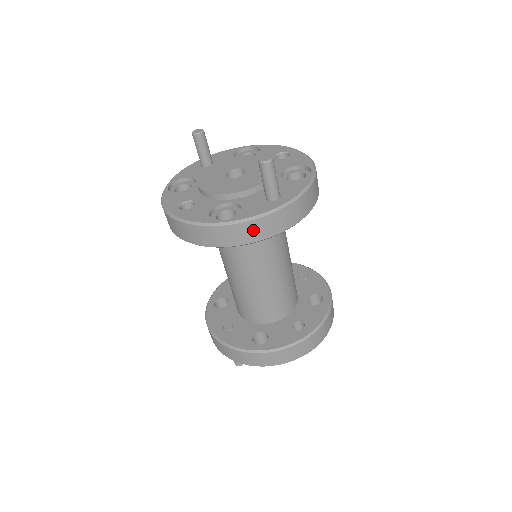
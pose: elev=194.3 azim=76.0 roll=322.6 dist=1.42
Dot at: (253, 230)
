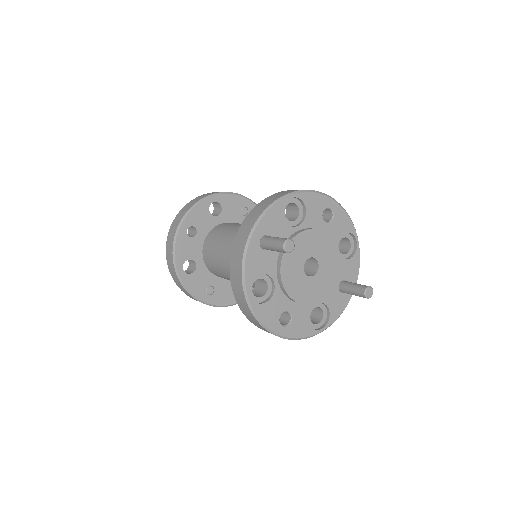
Dot at: occluded
